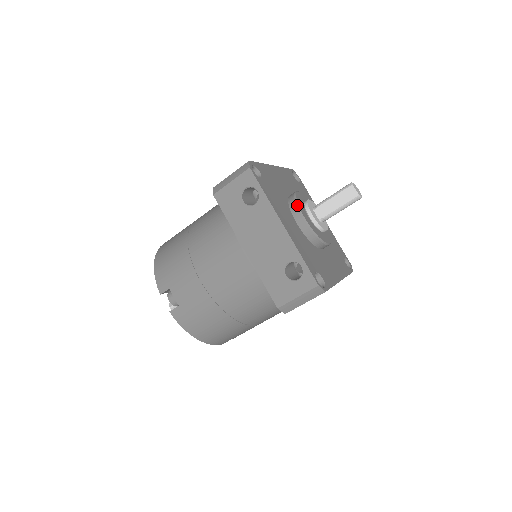
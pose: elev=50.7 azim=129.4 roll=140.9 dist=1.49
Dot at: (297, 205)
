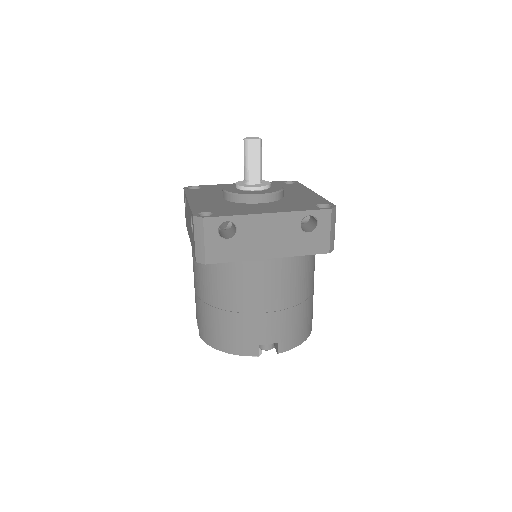
Dot at: (244, 195)
